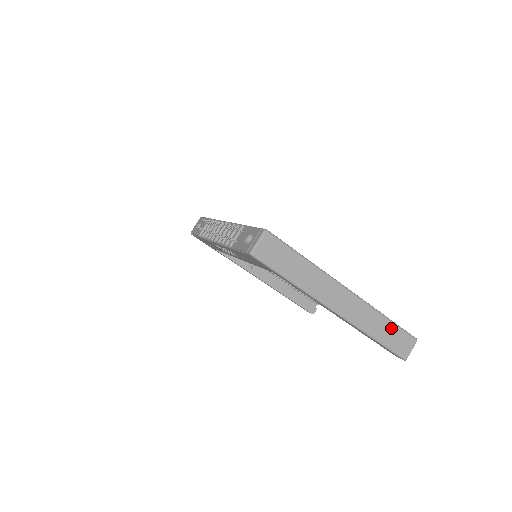
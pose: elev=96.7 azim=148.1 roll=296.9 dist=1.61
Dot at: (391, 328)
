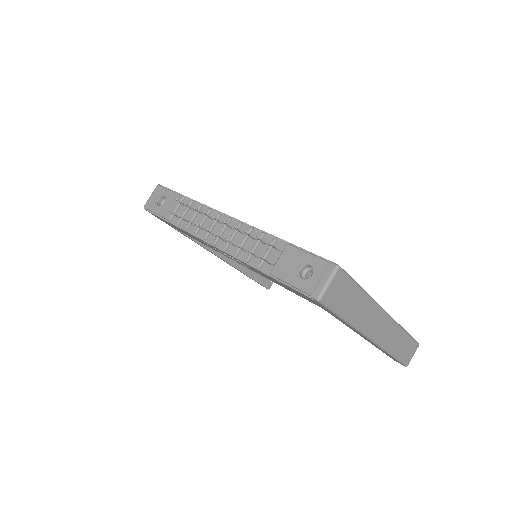
Dot at: (406, 341)
